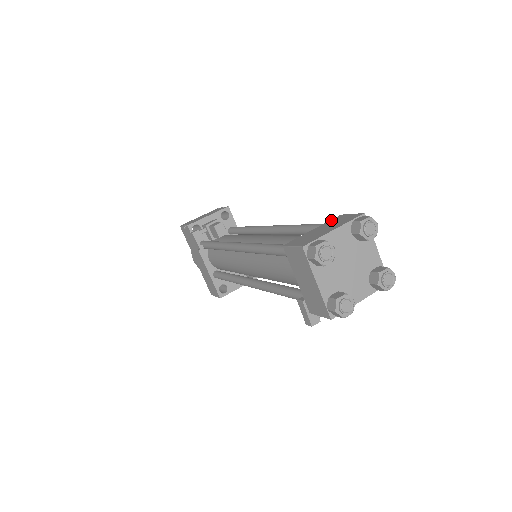
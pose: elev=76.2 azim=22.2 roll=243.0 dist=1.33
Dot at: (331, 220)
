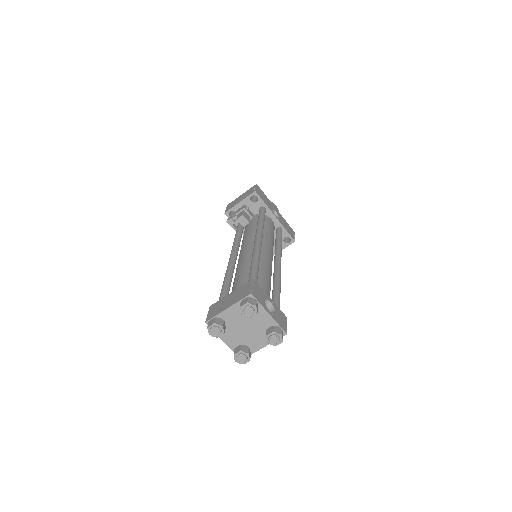
Dot at: (243, 285)
